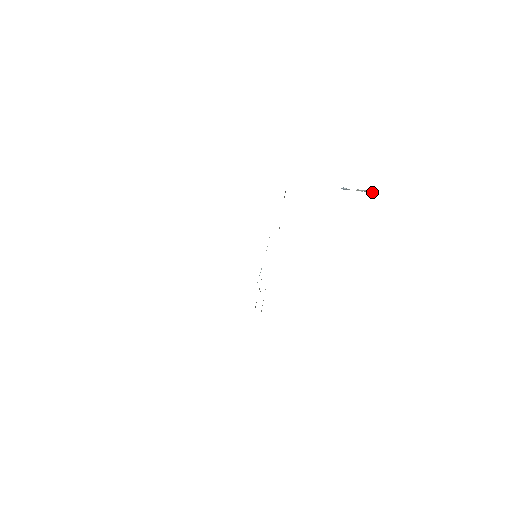
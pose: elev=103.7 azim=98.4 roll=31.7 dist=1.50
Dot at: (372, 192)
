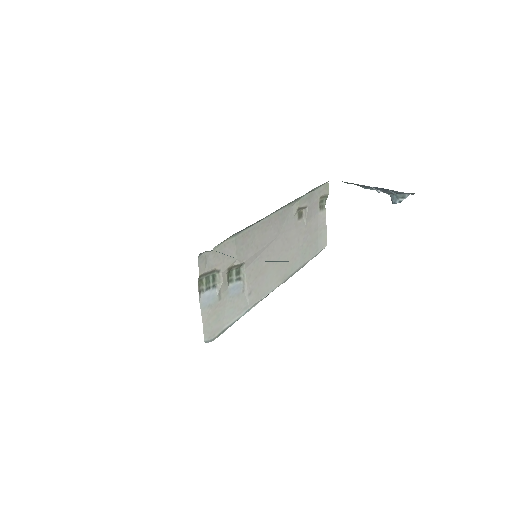
Dot at: (406, 196)
